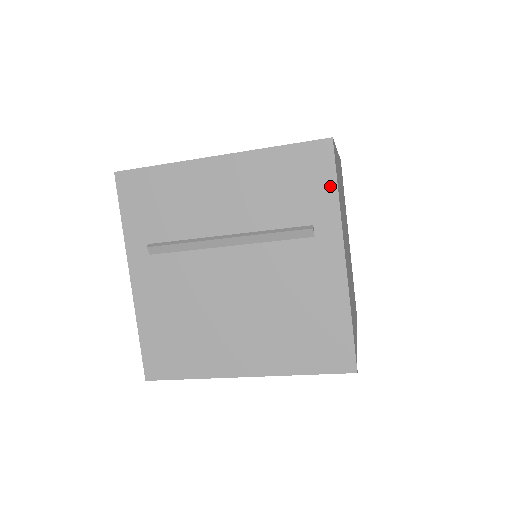
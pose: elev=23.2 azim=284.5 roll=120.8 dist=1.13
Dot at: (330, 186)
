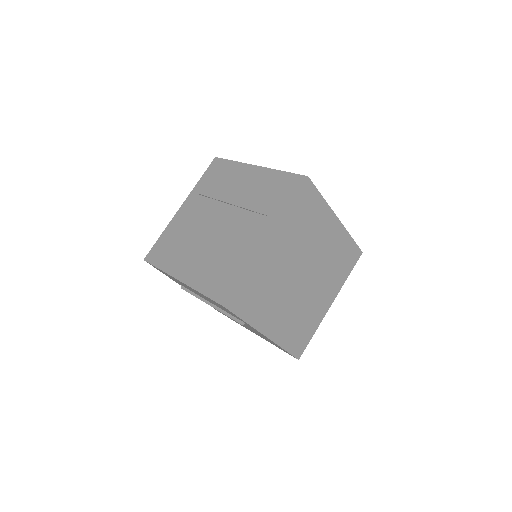
Dot at: (238, 317)
